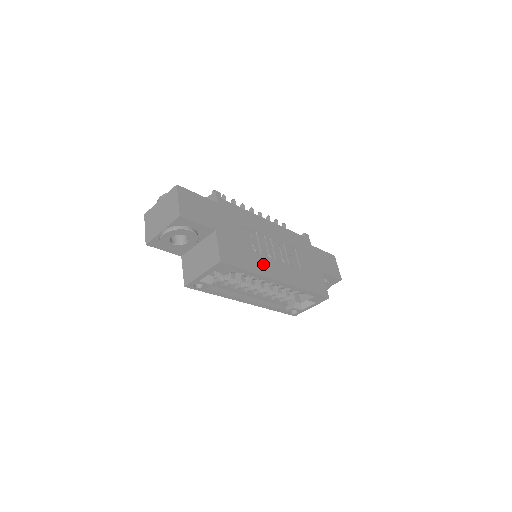
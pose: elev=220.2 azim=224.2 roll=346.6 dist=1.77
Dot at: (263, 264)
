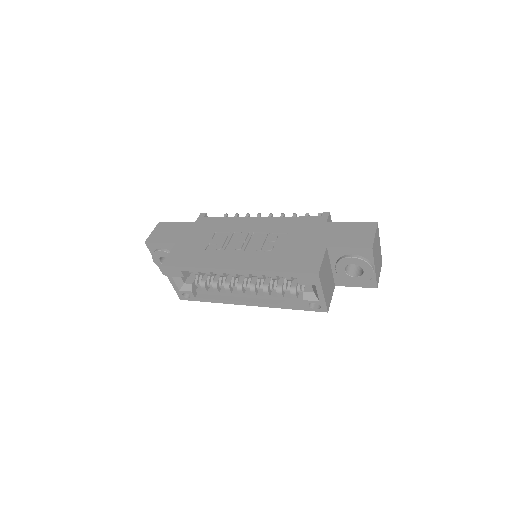
Dot at: (217, 258)
